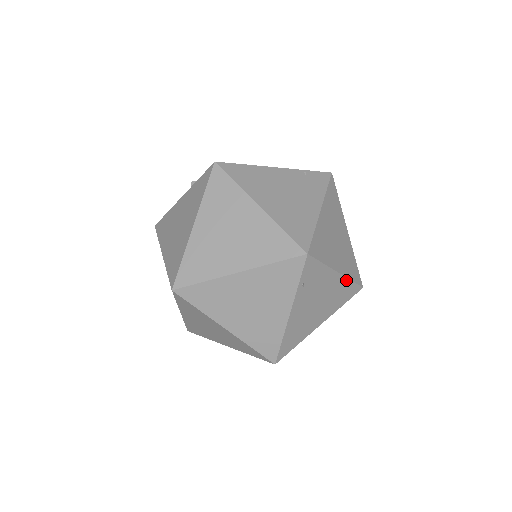
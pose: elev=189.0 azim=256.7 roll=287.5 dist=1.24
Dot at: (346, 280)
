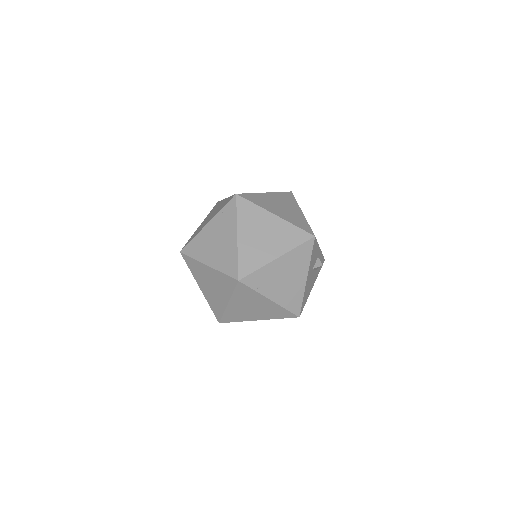
Dot at: (291, 252)
